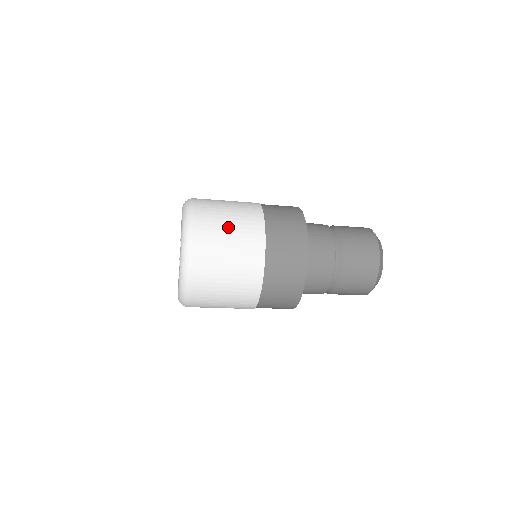
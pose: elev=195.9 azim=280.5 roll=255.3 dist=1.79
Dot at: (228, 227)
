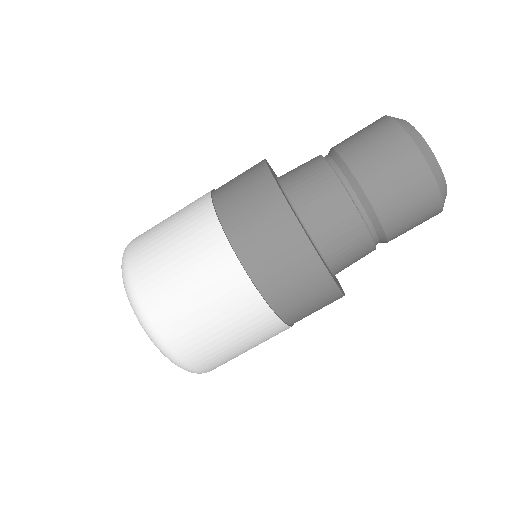
Dot at: (166, 227)
